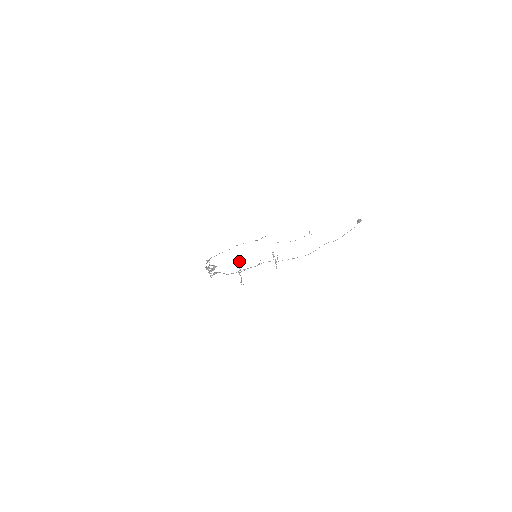
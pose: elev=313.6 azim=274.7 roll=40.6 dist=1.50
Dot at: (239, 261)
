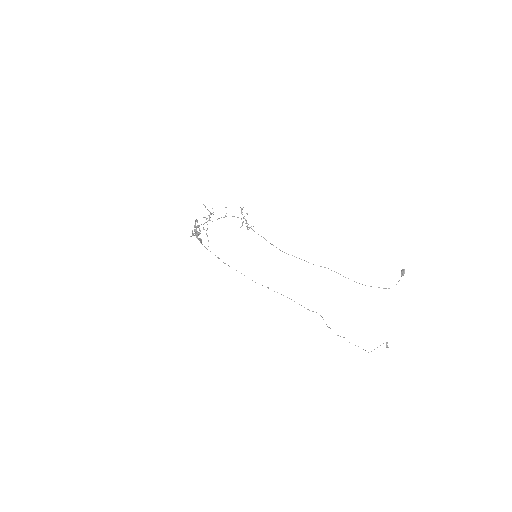
Dot at: occluded
